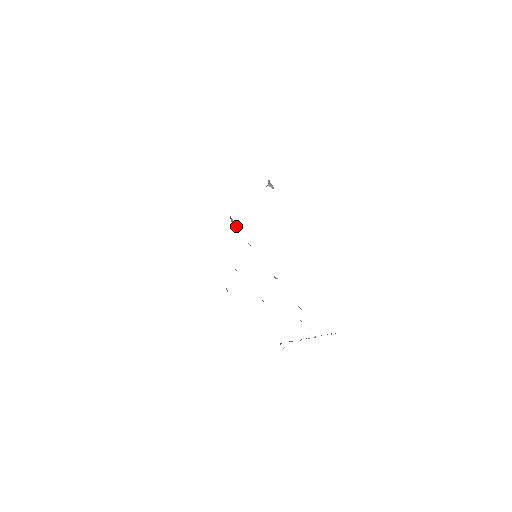
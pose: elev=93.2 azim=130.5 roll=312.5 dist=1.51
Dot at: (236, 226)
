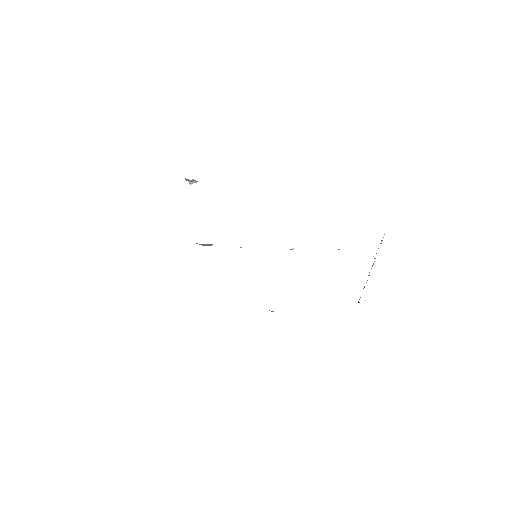
Dot at: (210, 245)
